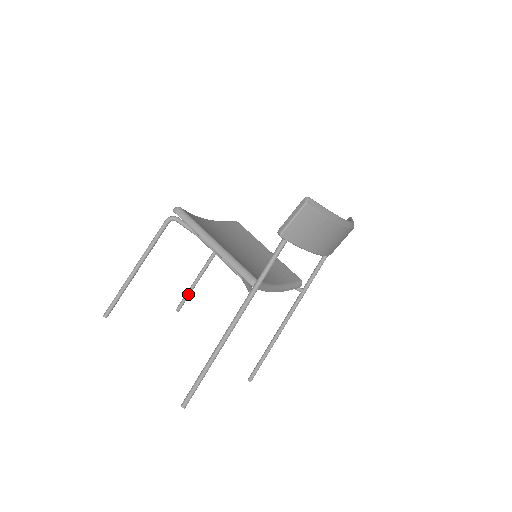
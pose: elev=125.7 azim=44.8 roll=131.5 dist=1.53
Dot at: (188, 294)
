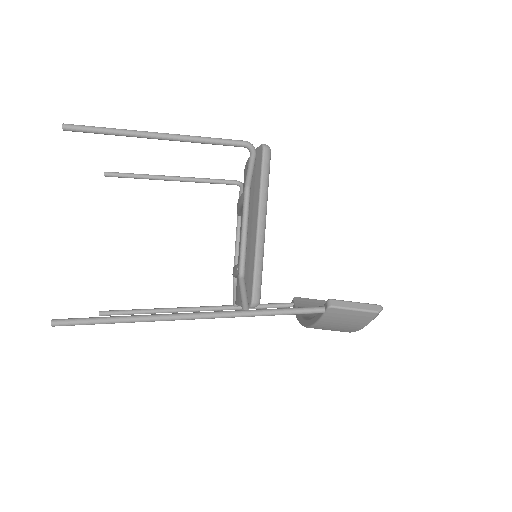
Dot at: (135, 177)
